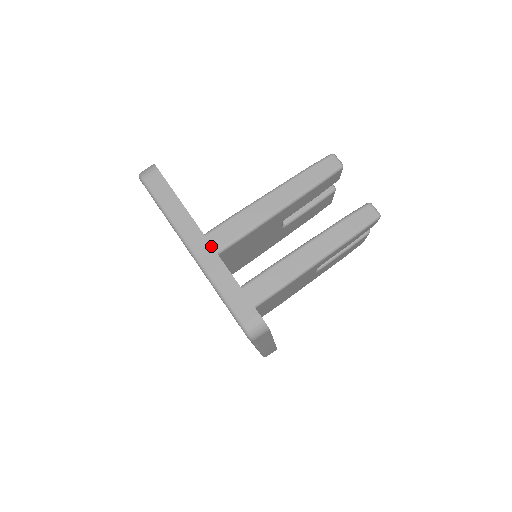
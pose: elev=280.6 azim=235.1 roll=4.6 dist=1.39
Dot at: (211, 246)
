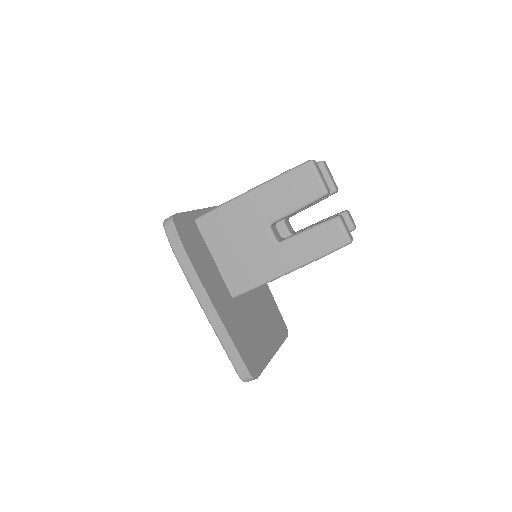
Dot at: occluded
